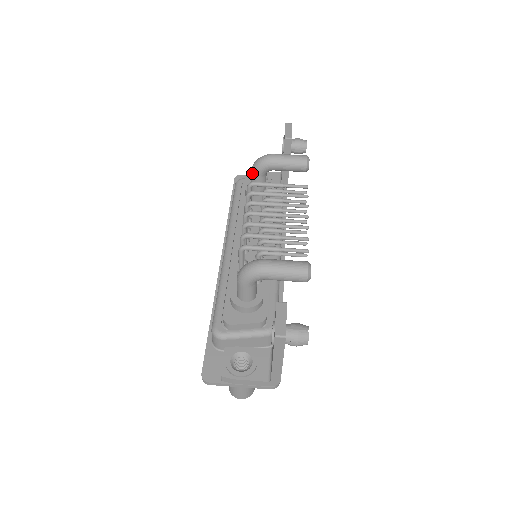
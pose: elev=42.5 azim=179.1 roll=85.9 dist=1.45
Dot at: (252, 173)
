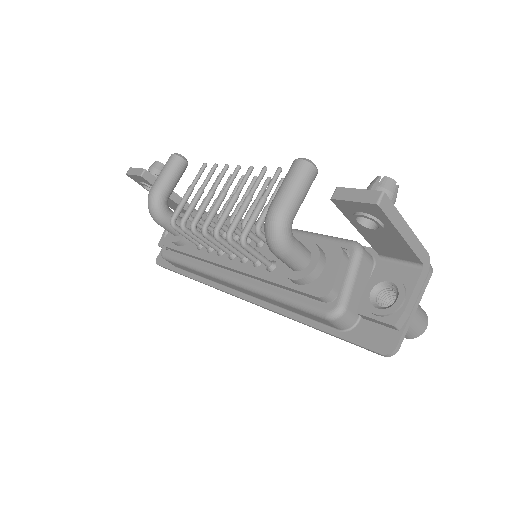
Dot at: (160, 222)
